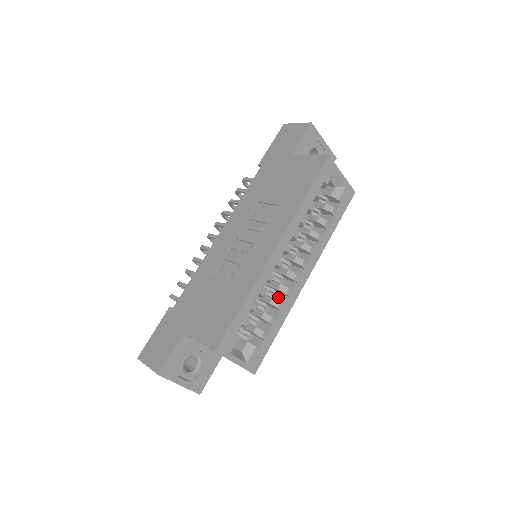
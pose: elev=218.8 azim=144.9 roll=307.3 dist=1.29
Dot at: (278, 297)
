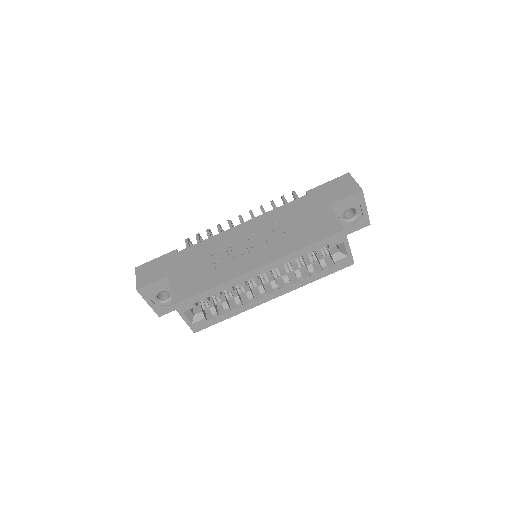
Dot at: (245, 296)
